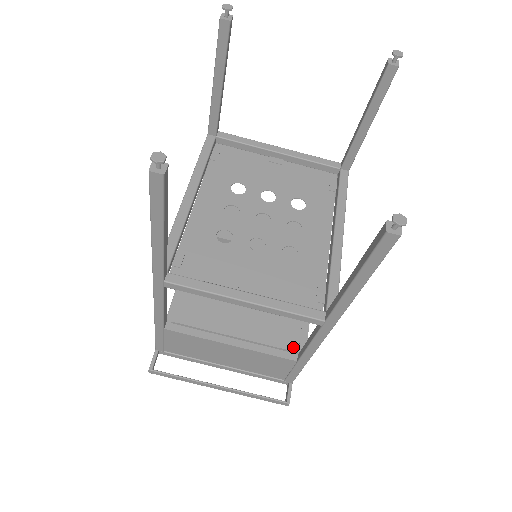
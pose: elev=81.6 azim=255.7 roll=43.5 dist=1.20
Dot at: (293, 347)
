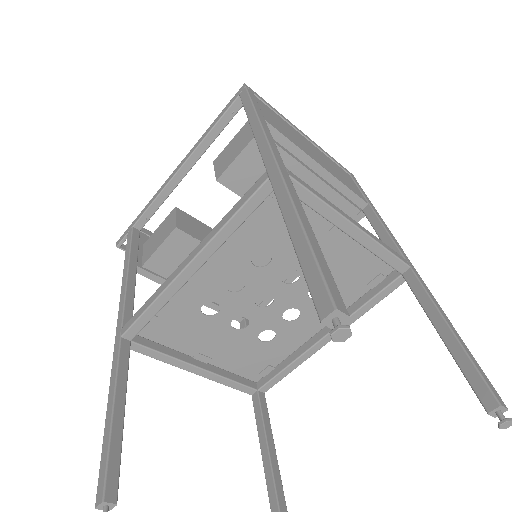
Dot at: occluded
